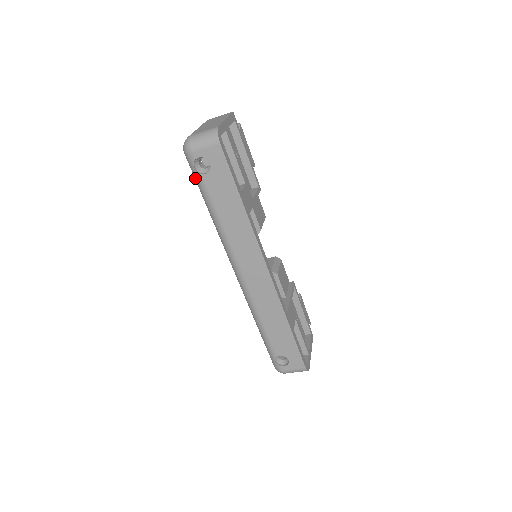
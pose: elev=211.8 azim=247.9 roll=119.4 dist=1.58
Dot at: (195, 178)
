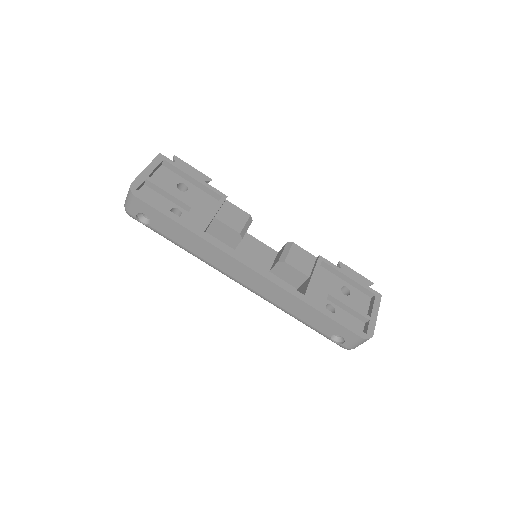
Dot at: (151, 229)
